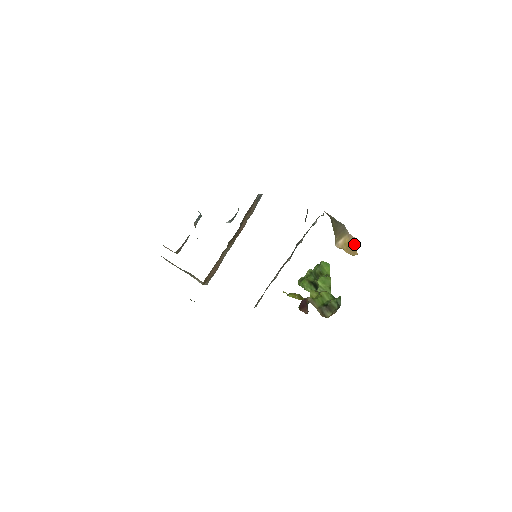
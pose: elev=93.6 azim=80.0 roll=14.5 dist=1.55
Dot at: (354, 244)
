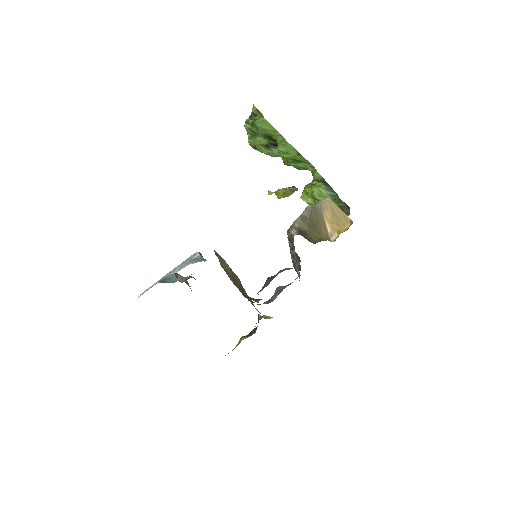
Dot at: (336, 210)
